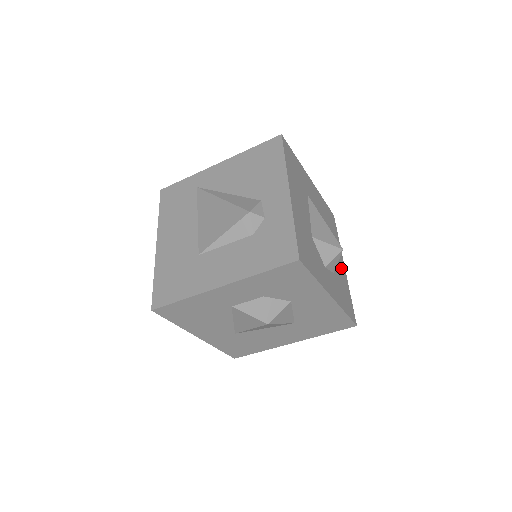
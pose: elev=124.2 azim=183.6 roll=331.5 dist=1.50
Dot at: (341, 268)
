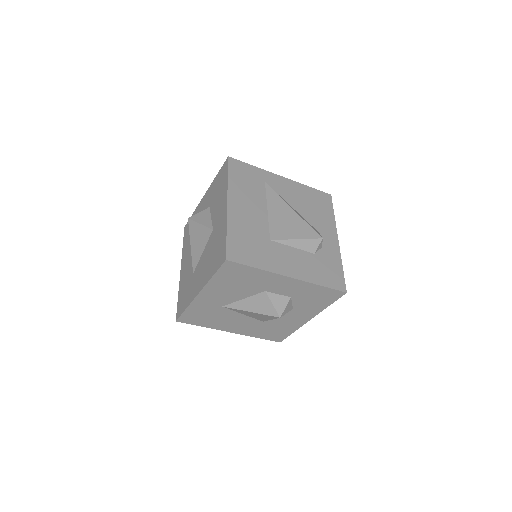
Dot at: occluded
